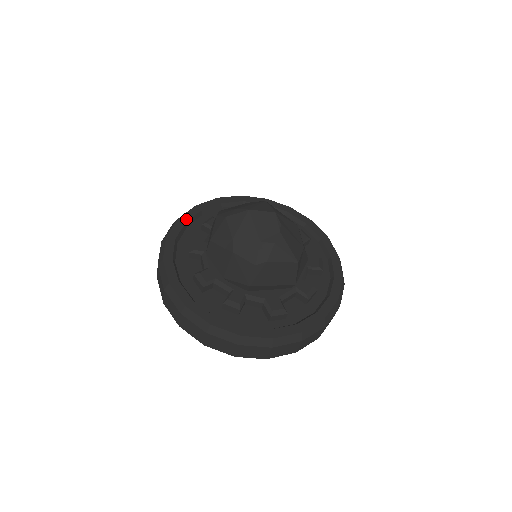
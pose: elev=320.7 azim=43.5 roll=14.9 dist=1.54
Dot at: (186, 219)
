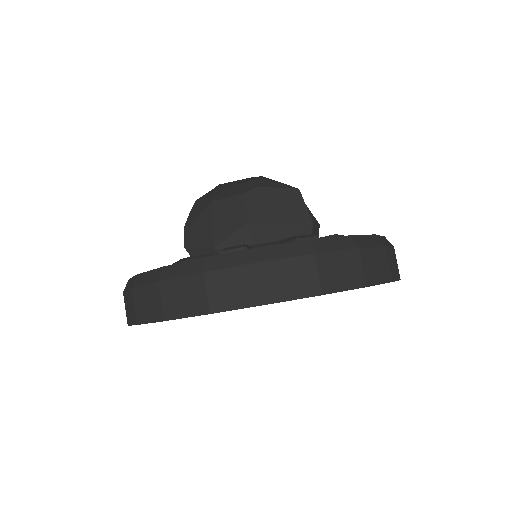
Dot at: occluded
